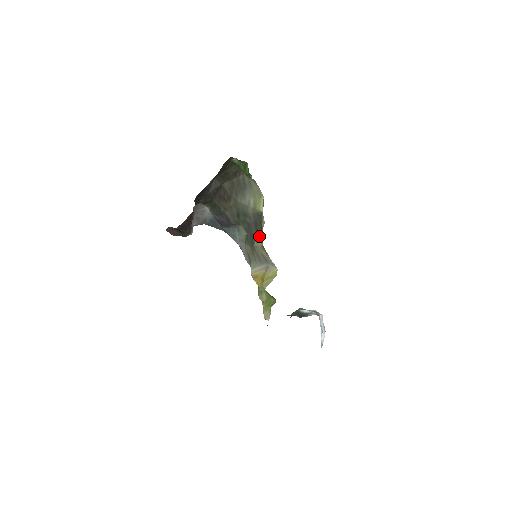
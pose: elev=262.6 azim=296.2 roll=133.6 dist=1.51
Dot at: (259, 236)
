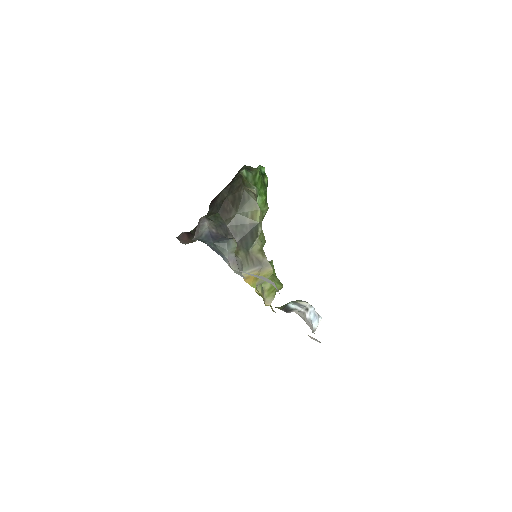
Dot at: (255, 243)
